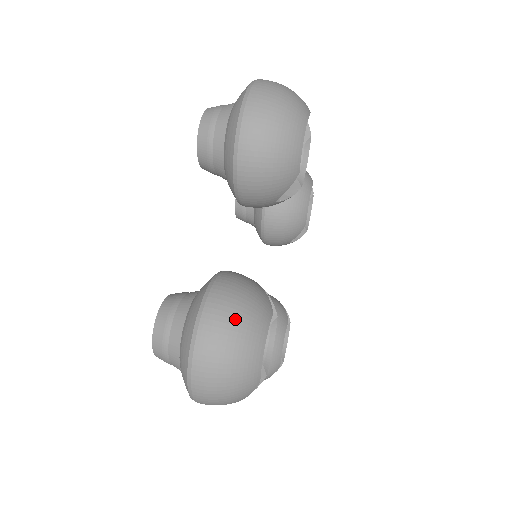
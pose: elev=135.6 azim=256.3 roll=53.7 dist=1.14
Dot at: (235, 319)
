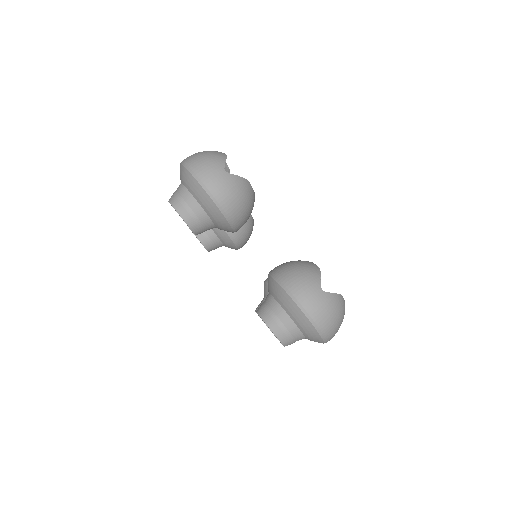
Dot at: occluded
